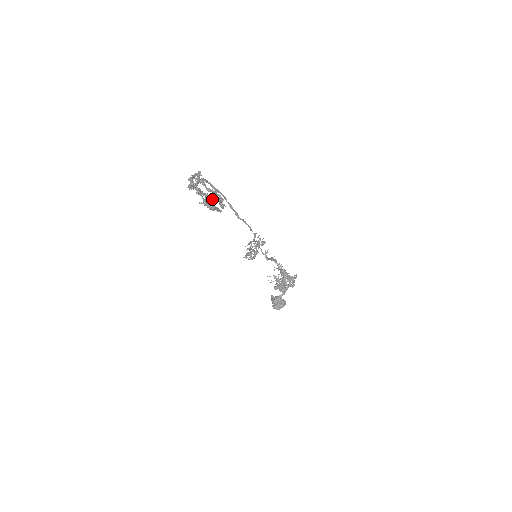
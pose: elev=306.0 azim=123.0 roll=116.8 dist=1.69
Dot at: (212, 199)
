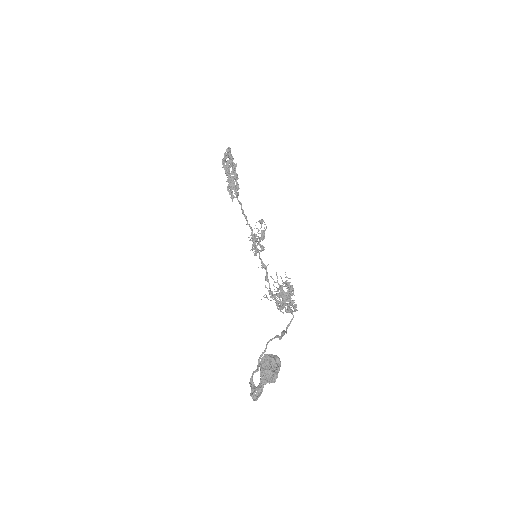
Dot at: occluded
